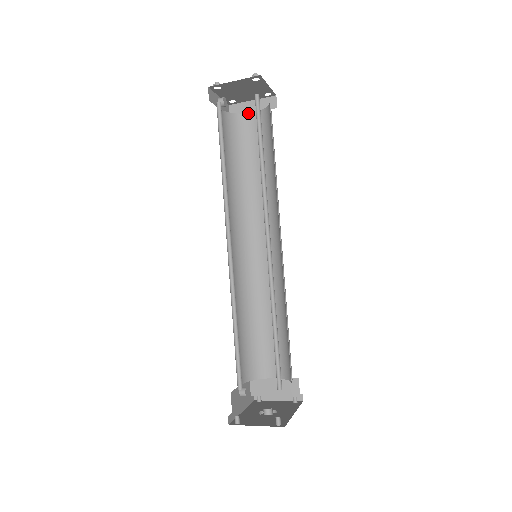
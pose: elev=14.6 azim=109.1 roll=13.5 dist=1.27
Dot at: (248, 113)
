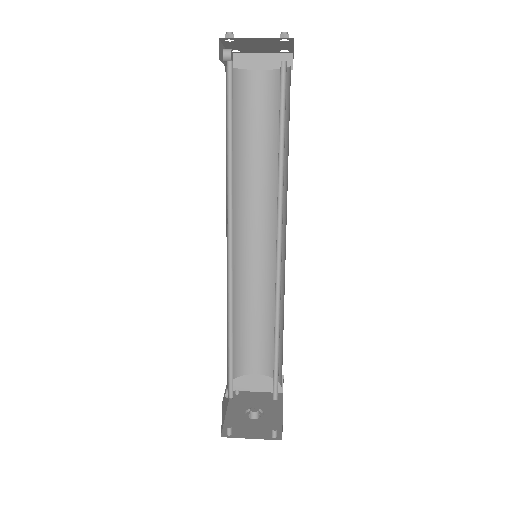
Dot at: (254, 70)
